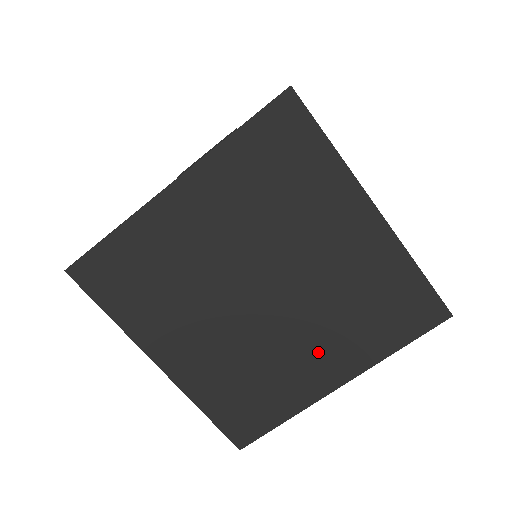
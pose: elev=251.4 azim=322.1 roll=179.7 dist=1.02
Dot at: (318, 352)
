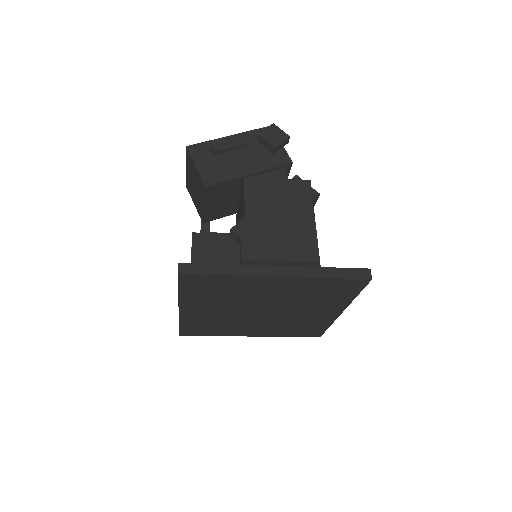
Dot at: (315, 311)
